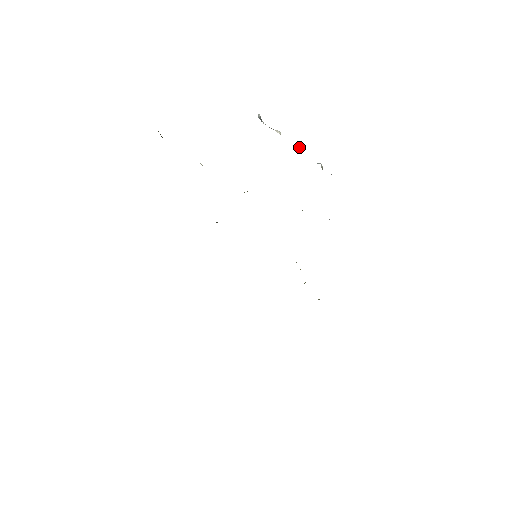
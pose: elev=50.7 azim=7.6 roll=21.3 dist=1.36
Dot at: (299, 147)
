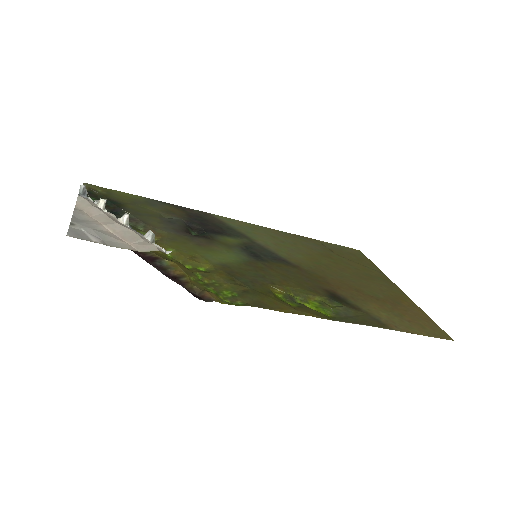
Dot at: (123, 217)
